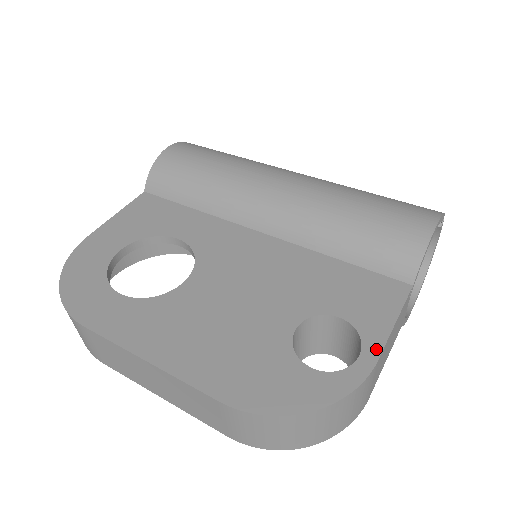
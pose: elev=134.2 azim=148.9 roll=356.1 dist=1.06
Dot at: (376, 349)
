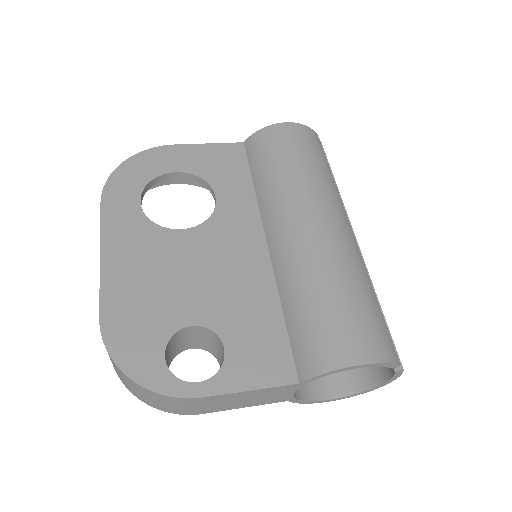
Dot at: (213, 390)
